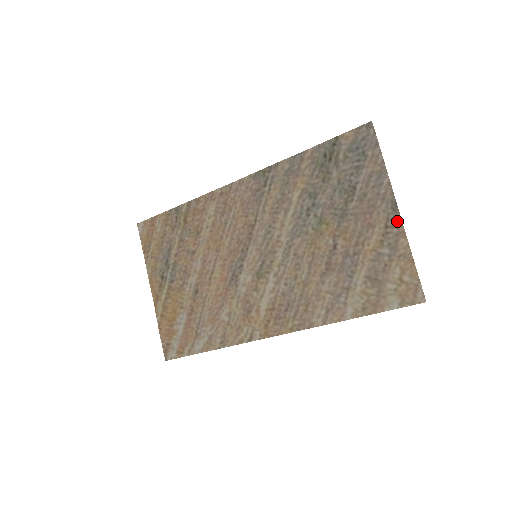
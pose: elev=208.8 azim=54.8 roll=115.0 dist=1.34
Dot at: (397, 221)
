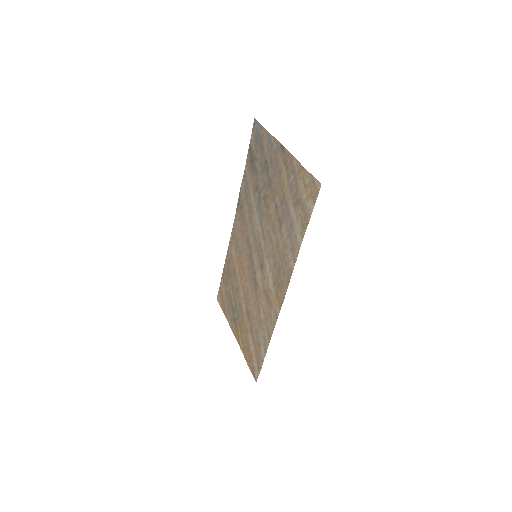
Dot at: (287, 154)
